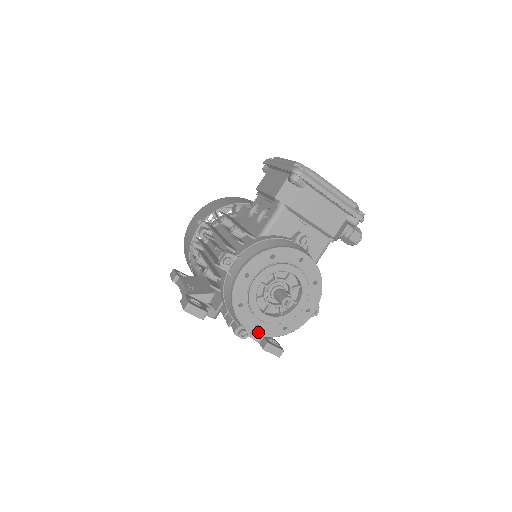
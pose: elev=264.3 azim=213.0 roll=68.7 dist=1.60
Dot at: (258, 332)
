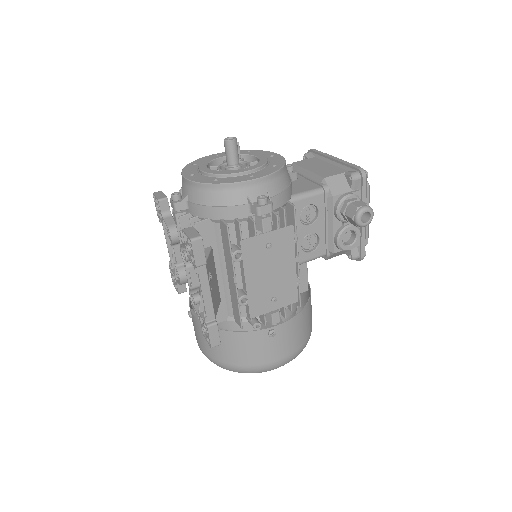
Dot at: (189, 178)
